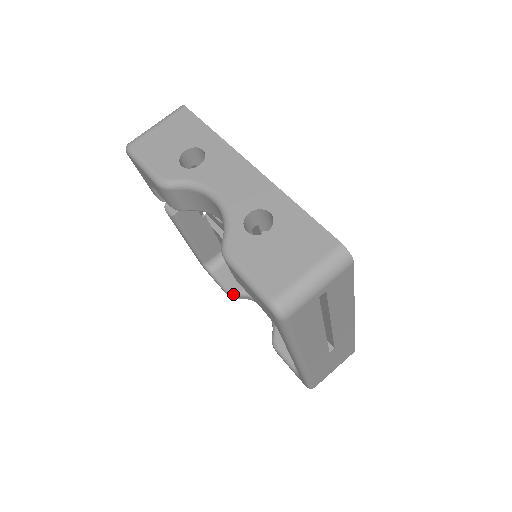
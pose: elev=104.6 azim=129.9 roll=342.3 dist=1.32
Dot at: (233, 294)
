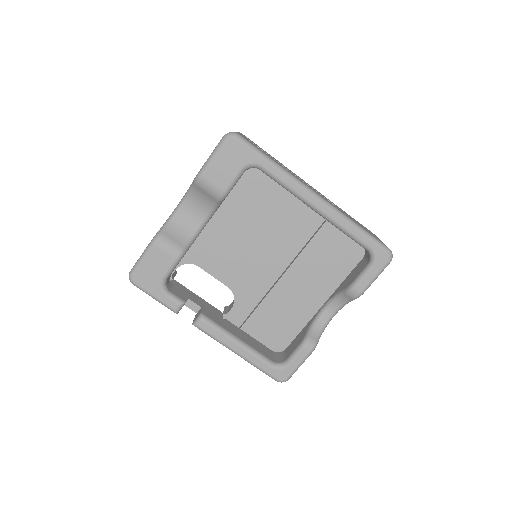
Dot at: (307, 338)
